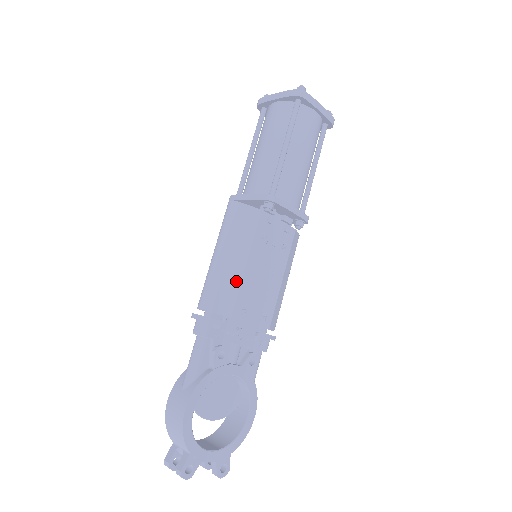
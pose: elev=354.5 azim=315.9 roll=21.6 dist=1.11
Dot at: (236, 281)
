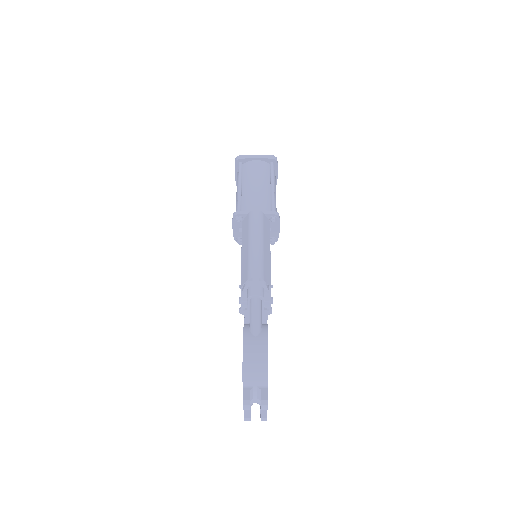
Dot at: (269, 263)
